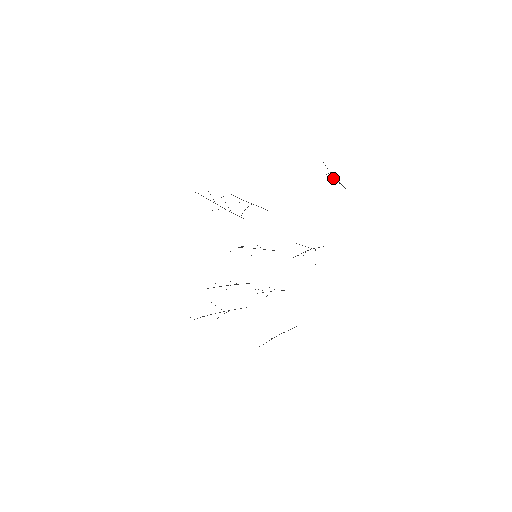
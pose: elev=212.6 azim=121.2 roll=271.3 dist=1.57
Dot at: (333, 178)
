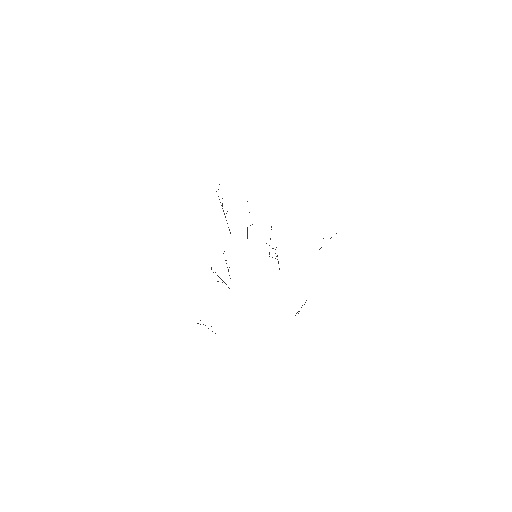
Dot at: (269, 245)
